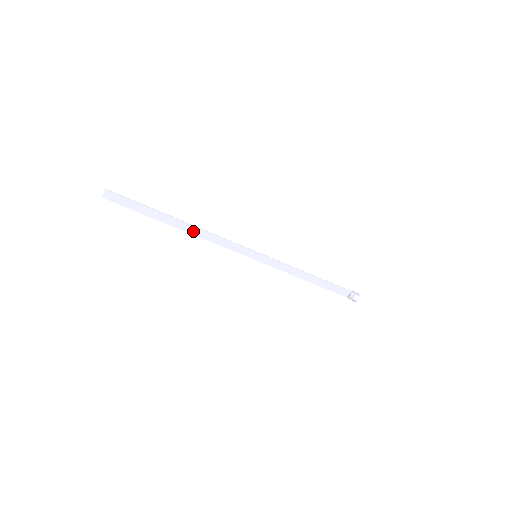
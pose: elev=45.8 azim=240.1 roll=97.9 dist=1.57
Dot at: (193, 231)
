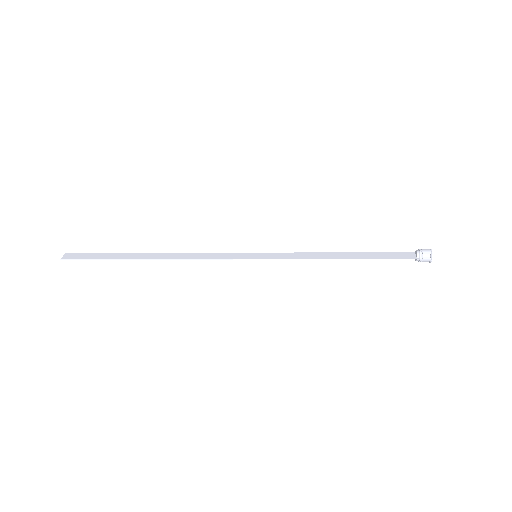
Dot at: (169, 255)
